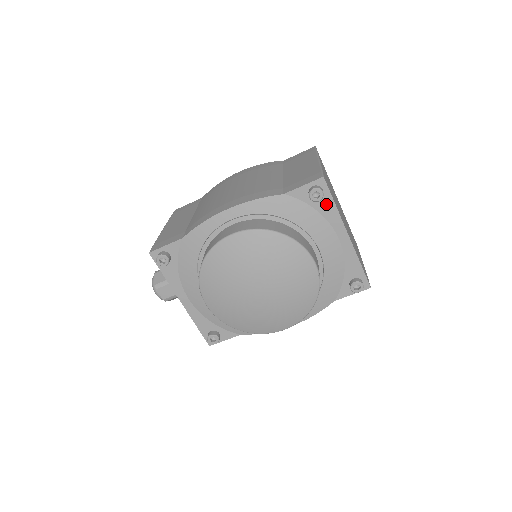
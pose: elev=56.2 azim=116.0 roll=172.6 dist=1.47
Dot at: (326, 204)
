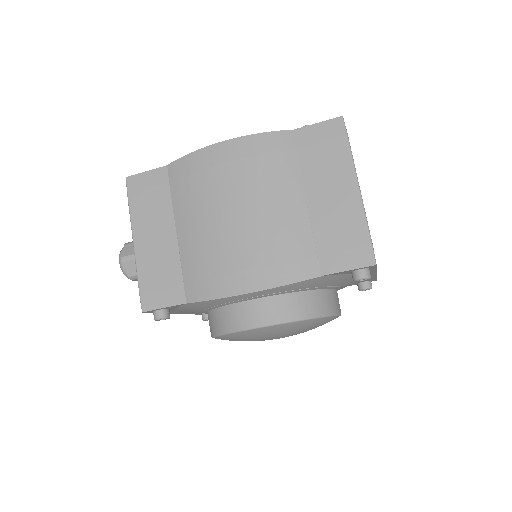
Dot at: occluded
